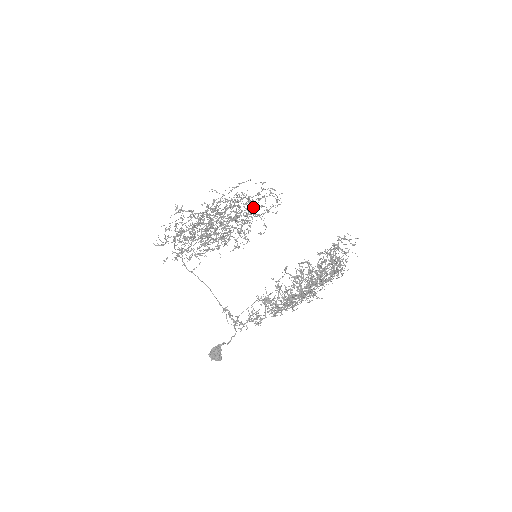
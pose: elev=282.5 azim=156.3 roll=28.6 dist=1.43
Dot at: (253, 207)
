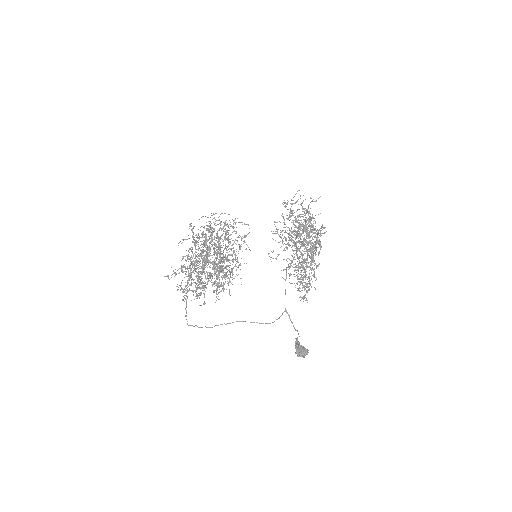
Dot at: occluded
